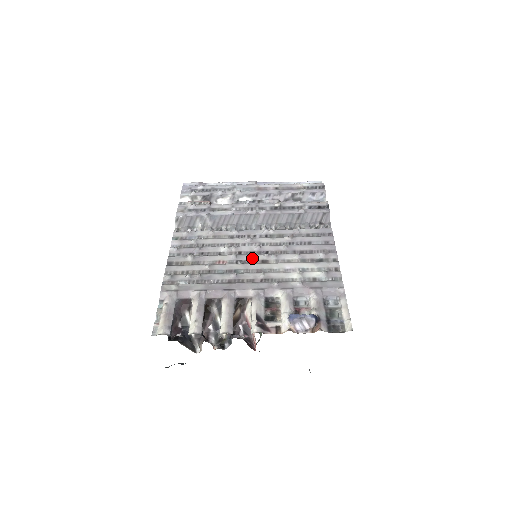
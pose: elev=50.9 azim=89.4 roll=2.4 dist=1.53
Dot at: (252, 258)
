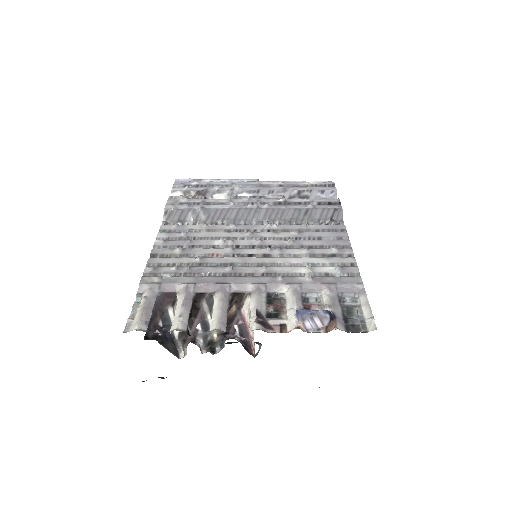
Dot at: (252, 252)
